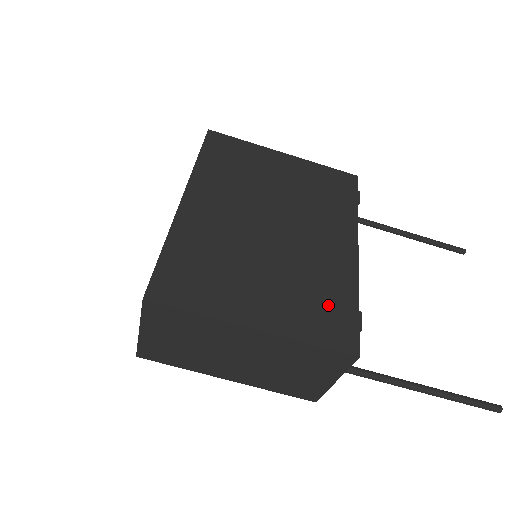
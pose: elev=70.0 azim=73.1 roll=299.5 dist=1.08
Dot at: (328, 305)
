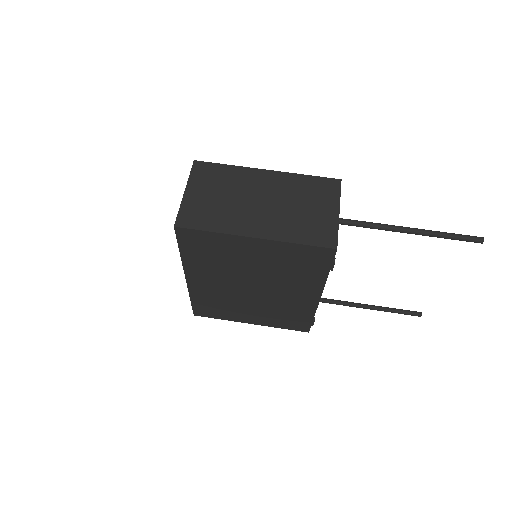
Dot at: occluded
